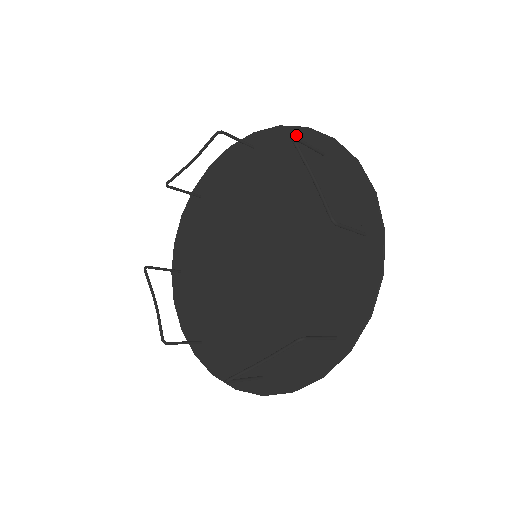
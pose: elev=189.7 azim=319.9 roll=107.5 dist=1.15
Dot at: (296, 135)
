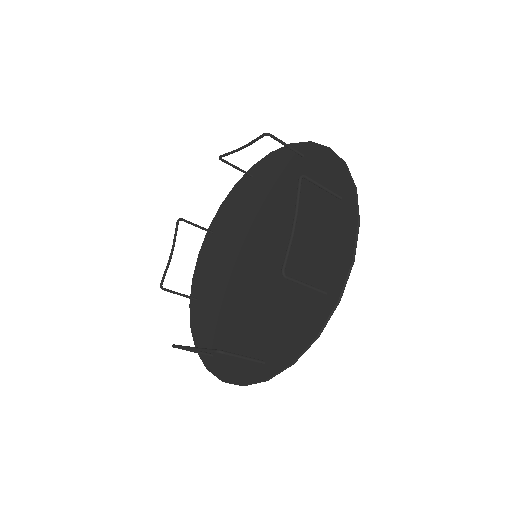
Dot at: (232, 194)
